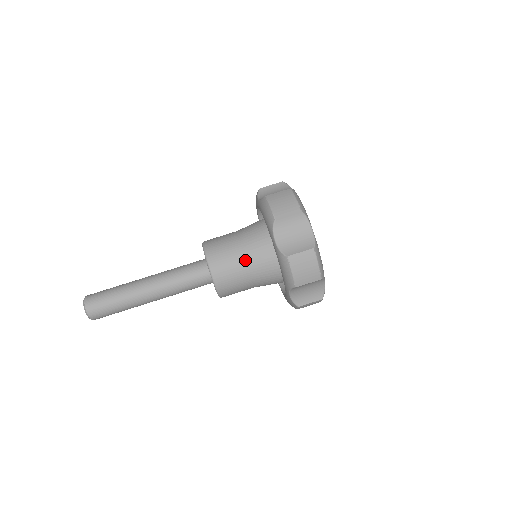
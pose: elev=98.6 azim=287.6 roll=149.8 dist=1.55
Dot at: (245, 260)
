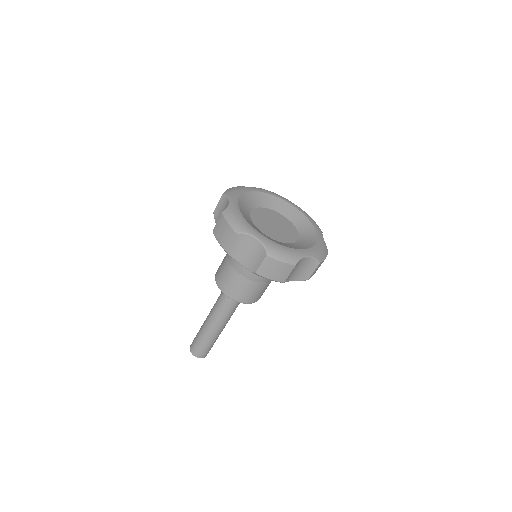
Dot at: (243, 277)
